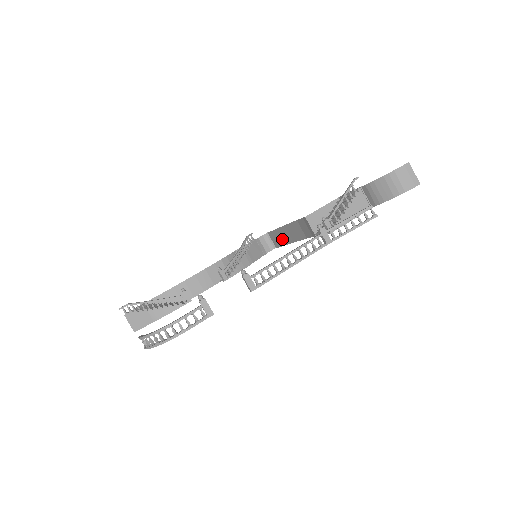
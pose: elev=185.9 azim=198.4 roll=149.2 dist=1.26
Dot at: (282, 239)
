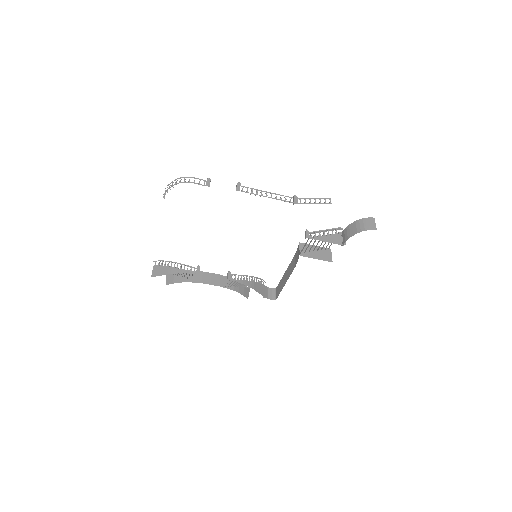
Dot at: (282, 285)
